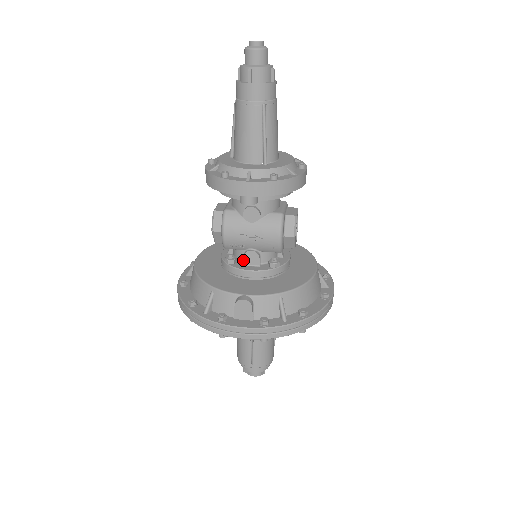
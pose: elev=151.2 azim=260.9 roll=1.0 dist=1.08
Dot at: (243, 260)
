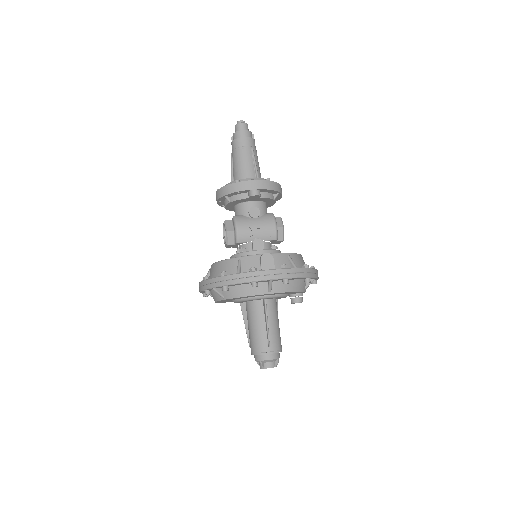
Dot at: (251, 250)
